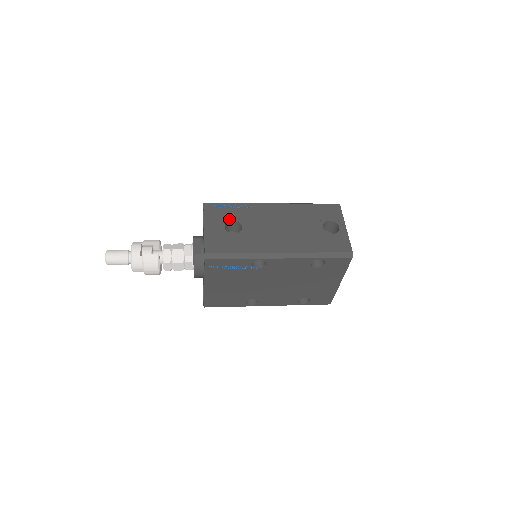
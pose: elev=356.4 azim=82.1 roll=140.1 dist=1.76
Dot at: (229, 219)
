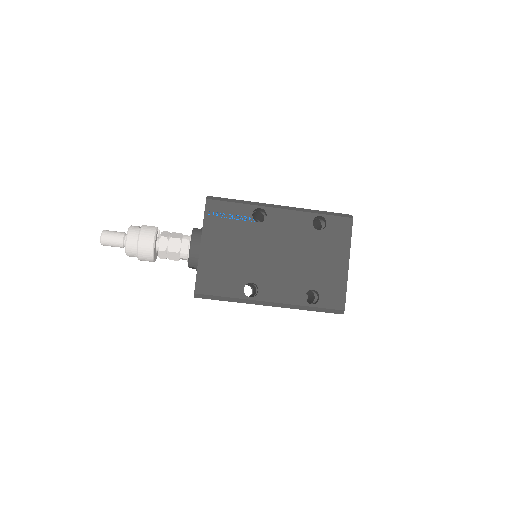
Dot at: occluded
